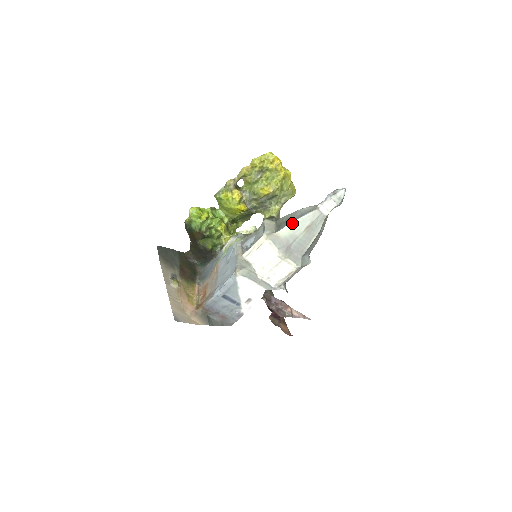
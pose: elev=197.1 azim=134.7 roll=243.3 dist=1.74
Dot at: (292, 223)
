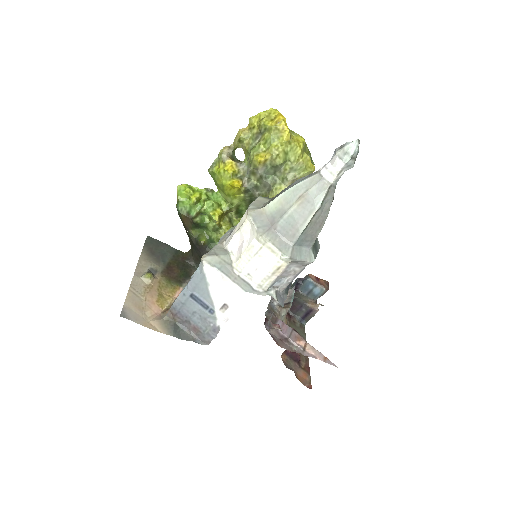
Dot at: (282, 194)
